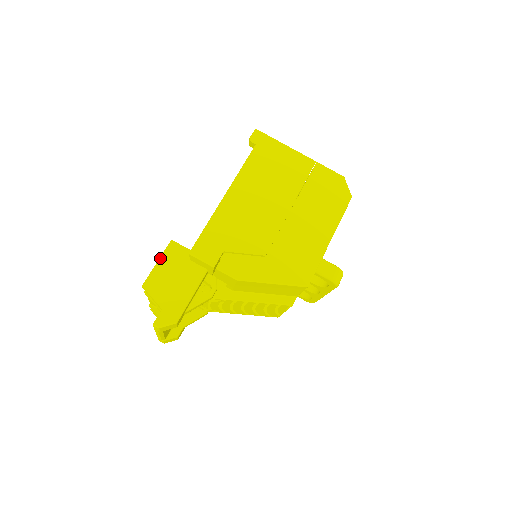
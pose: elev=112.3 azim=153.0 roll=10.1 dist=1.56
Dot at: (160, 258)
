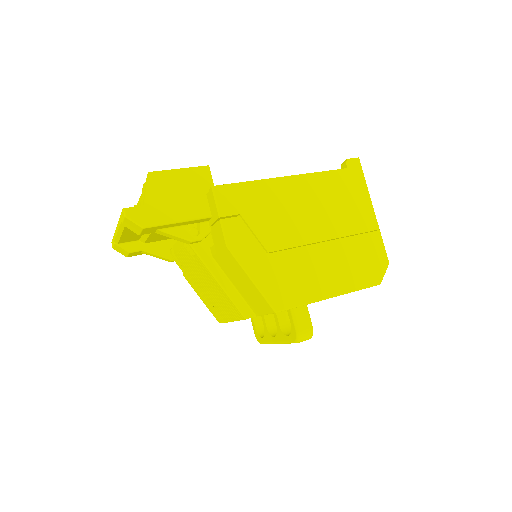
Dot at: (185, 168)
